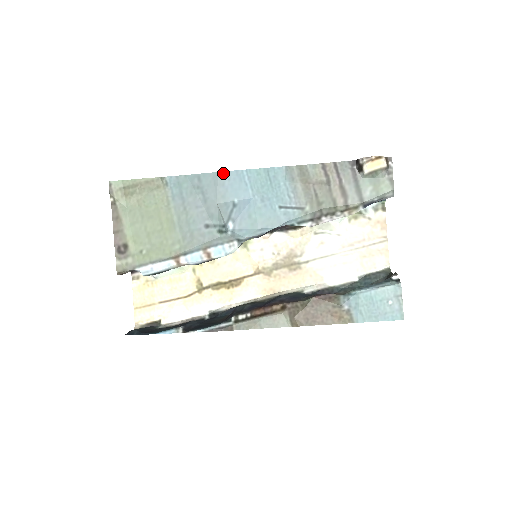
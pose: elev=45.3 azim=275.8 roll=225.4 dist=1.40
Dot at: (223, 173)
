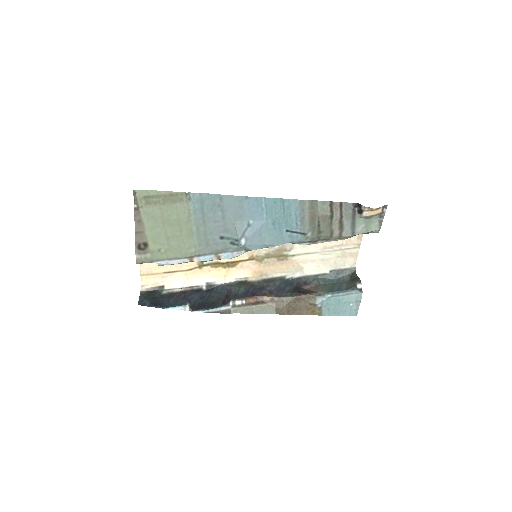
Dot at: (244, 198)
